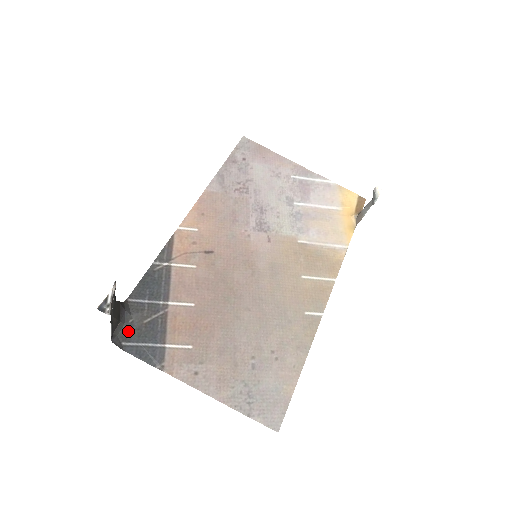
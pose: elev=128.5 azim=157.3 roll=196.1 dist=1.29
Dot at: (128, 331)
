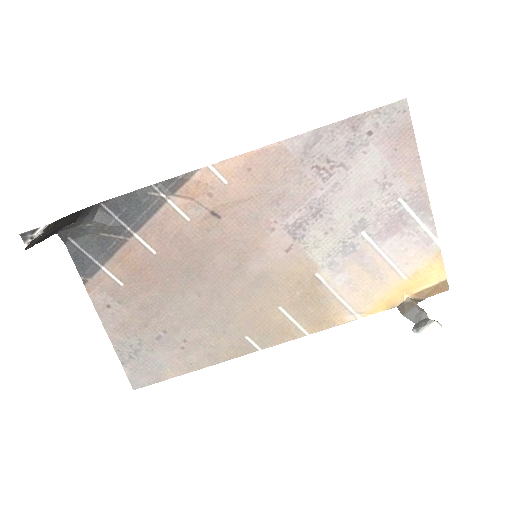
Dot at: (80, 231)
